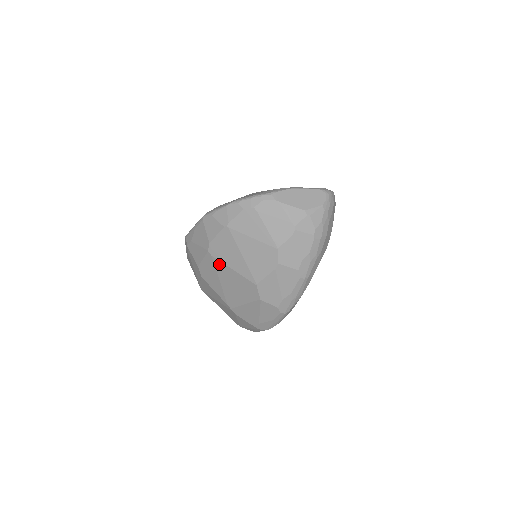
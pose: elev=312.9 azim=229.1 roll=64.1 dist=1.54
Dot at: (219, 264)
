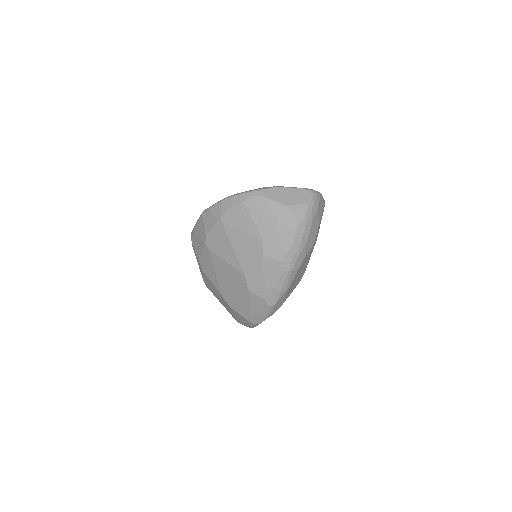
Dot at: (214, 256)
